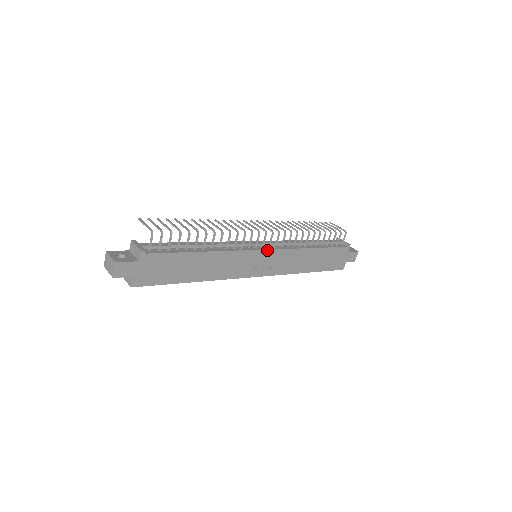
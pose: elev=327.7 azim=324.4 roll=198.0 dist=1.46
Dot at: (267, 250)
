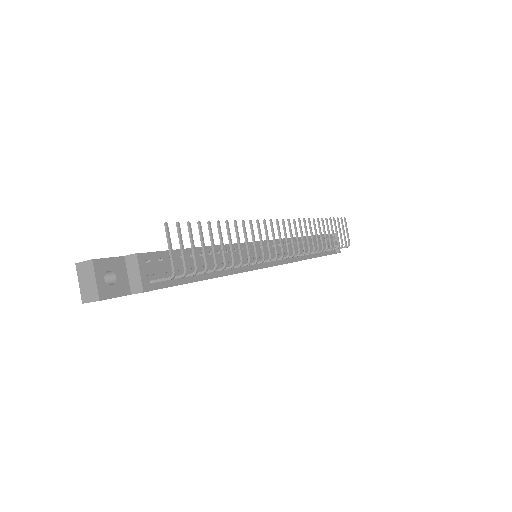
Dot at: (272, 266)
